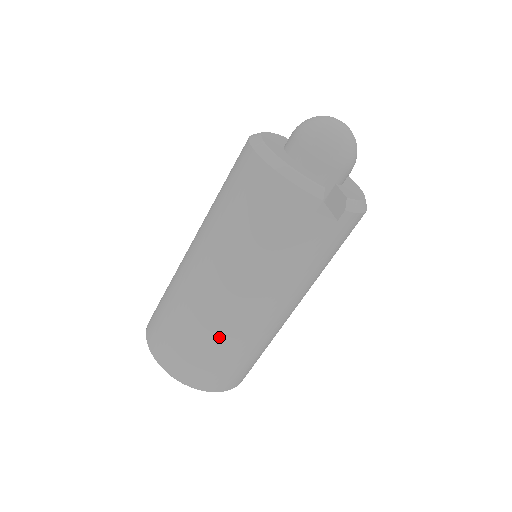
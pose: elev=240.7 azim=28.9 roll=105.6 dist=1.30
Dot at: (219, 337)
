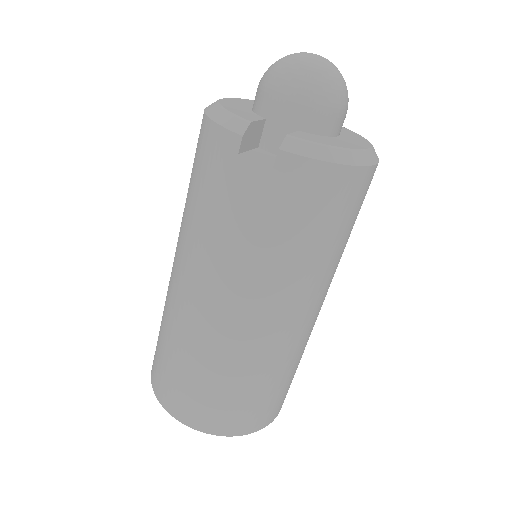
Dot at: (180, 342)
